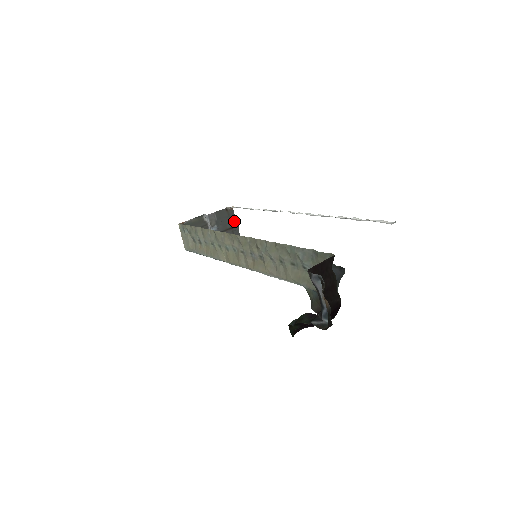
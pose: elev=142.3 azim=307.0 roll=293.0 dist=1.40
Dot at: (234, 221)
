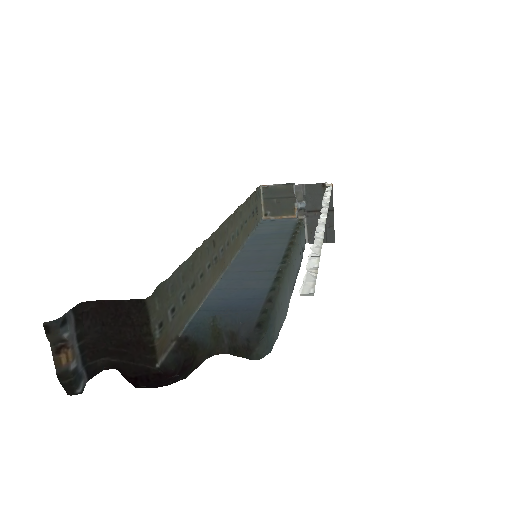
Dot at: (331, 203)
